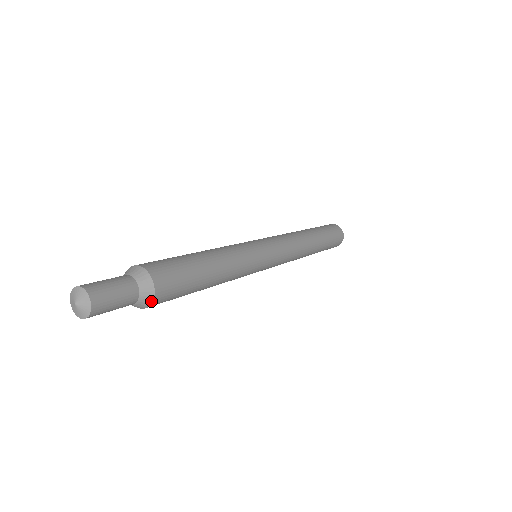
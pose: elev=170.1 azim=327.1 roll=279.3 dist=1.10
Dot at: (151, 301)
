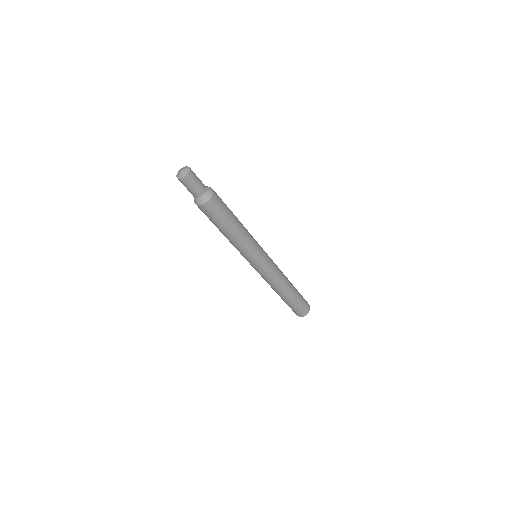
Dot at: (210, 198)
